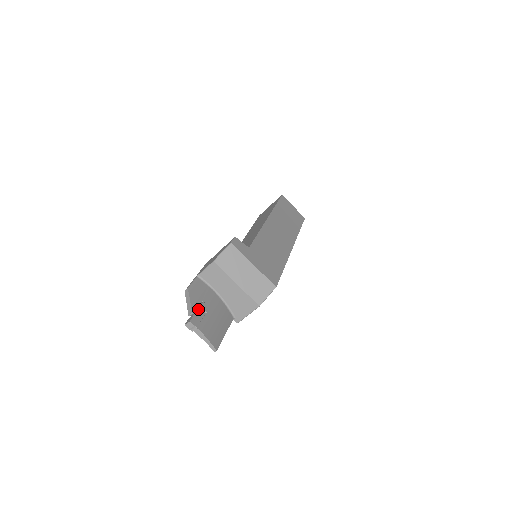
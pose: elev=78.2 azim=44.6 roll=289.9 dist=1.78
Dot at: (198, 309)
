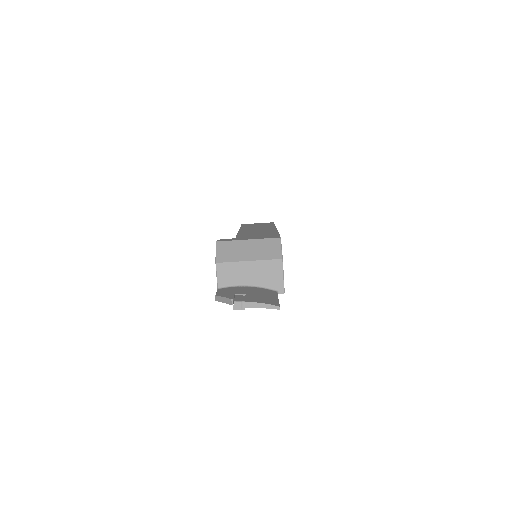
Dot at: (235, 296)
